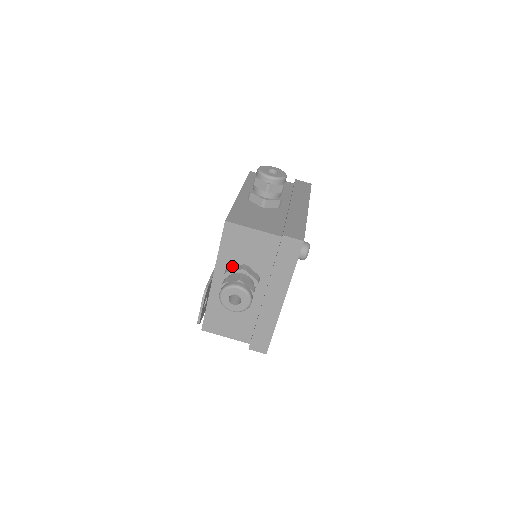
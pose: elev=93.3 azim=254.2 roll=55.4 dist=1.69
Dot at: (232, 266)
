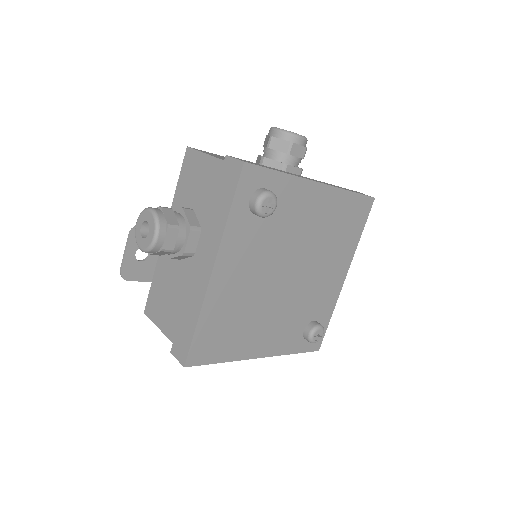
Dot at: occluded
